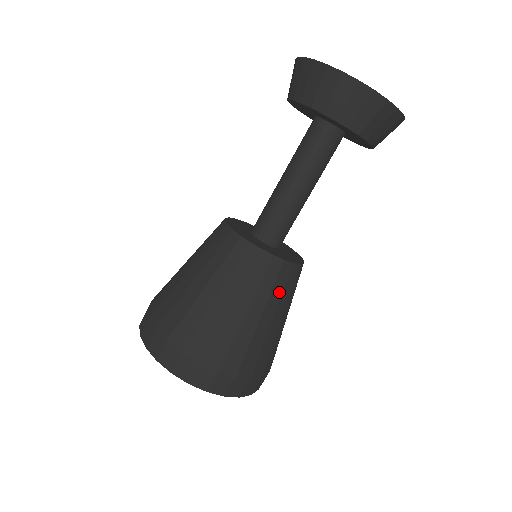
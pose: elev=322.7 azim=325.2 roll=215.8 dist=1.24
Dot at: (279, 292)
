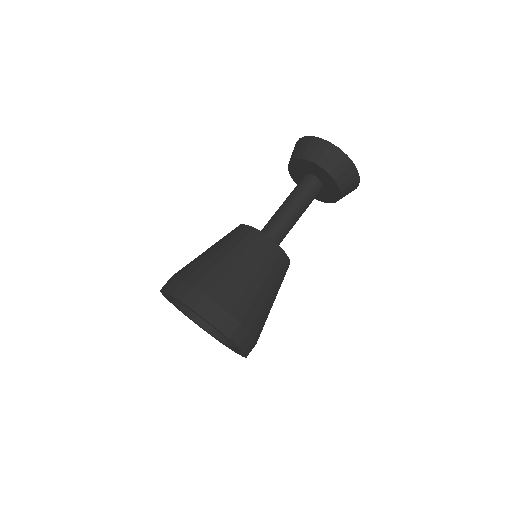
Dot at: (282, 281)
